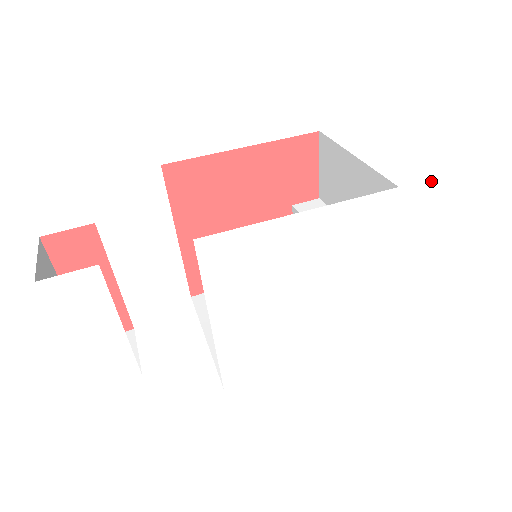
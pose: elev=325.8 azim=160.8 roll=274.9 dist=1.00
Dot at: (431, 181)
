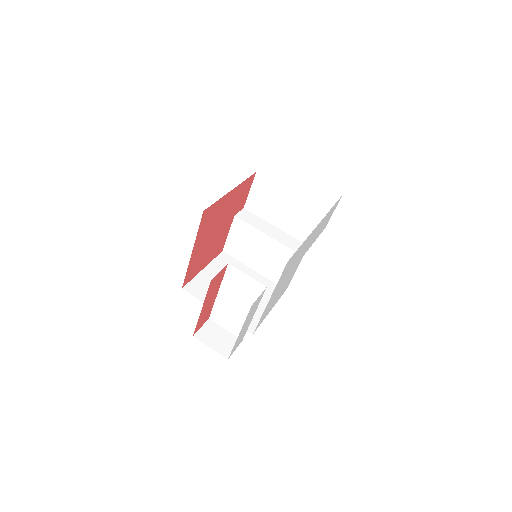
Dot at: (333, 206)
